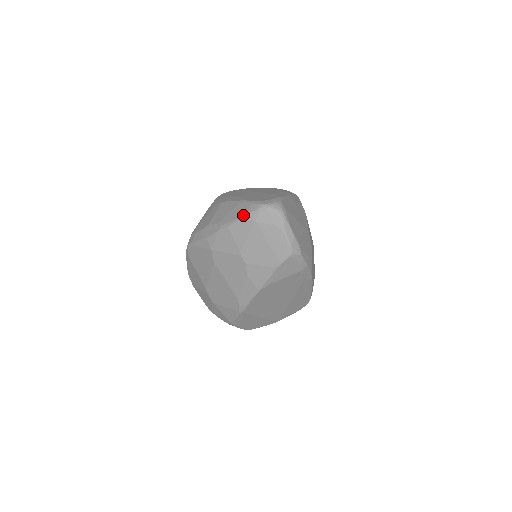
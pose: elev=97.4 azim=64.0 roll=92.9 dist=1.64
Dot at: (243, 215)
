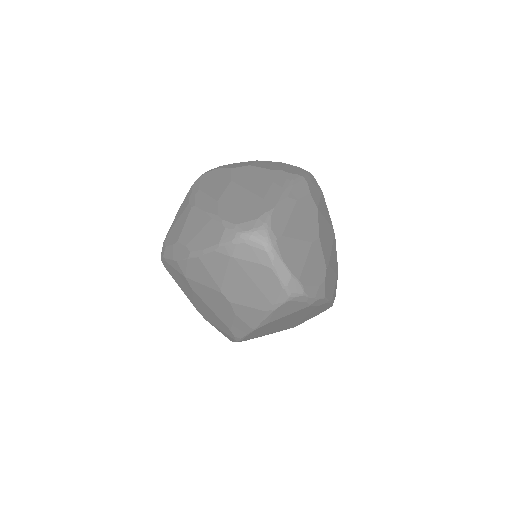
Dot at: (214, 245)
